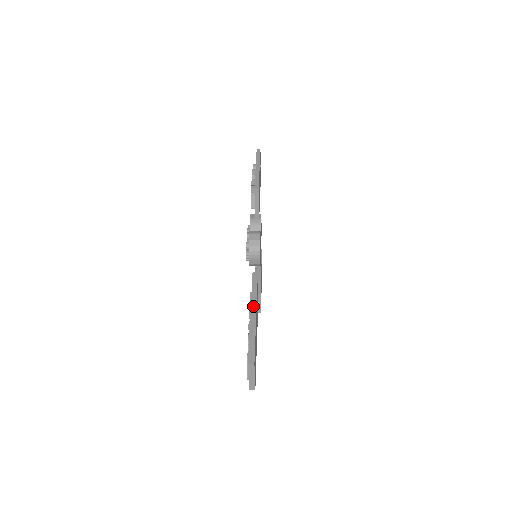
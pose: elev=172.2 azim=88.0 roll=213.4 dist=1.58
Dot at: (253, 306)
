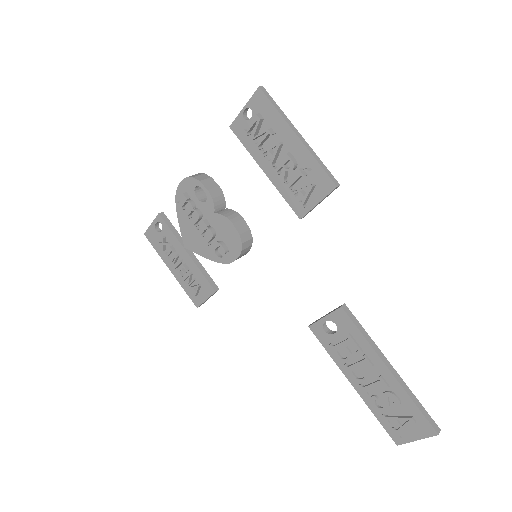
Dot at: (383, 358)
